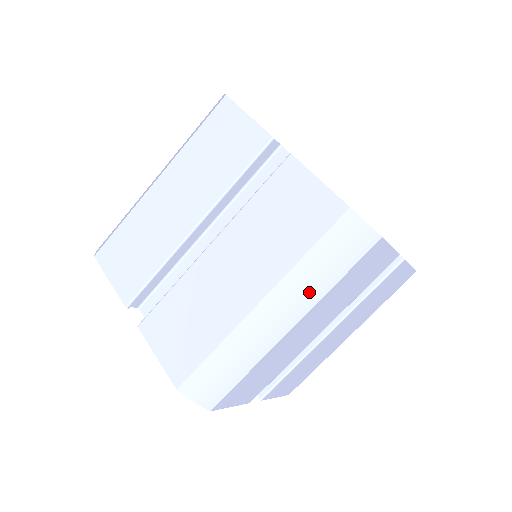
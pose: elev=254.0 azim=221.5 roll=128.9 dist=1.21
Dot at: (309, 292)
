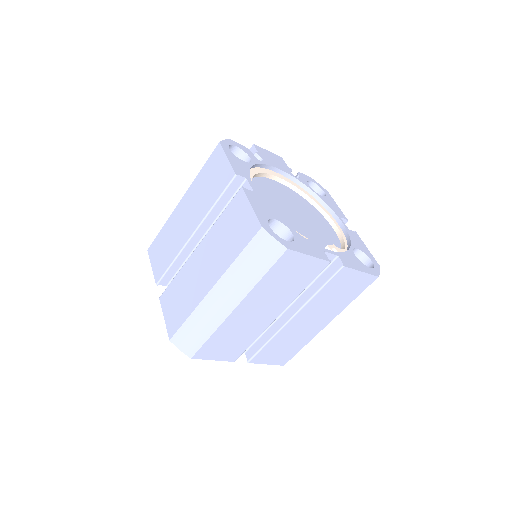
Dot at: (243, 284)
